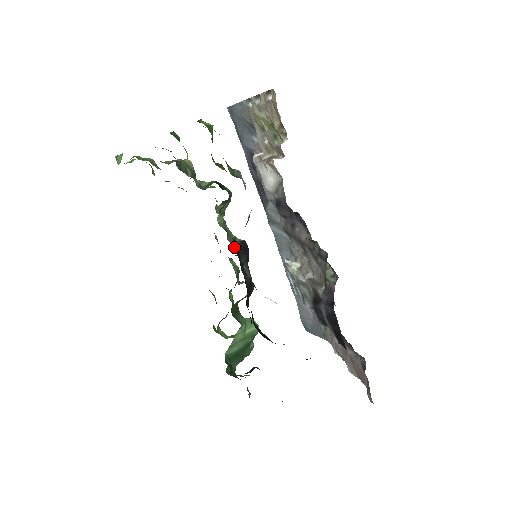
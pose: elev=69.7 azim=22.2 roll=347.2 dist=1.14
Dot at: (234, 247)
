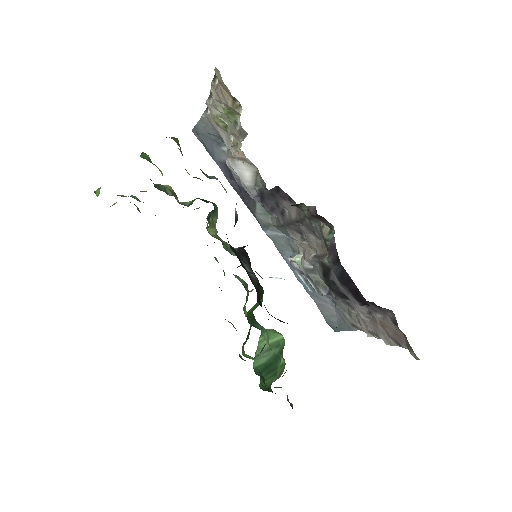
Dot at: (232, 254)
